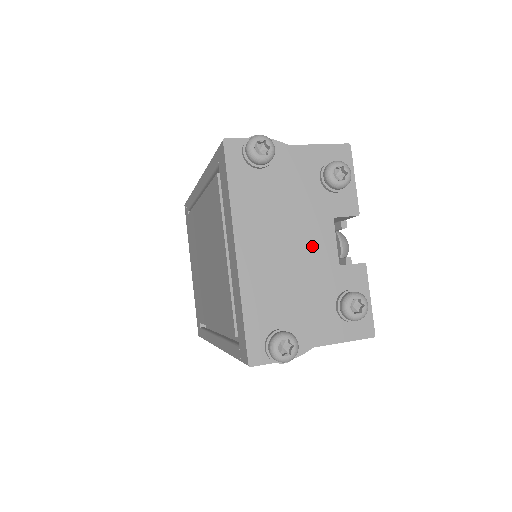
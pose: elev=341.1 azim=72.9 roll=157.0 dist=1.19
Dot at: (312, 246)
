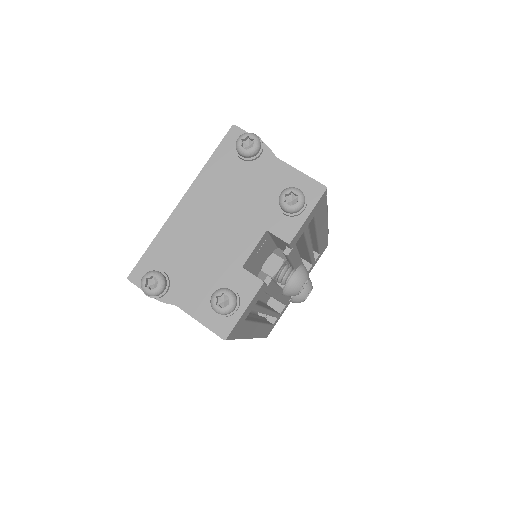
Dot at: (234, 237)
